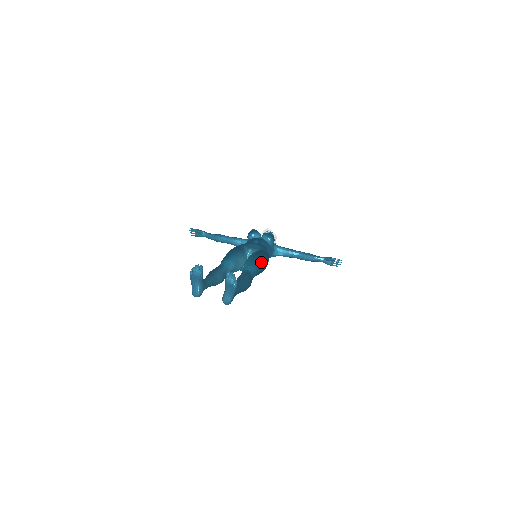
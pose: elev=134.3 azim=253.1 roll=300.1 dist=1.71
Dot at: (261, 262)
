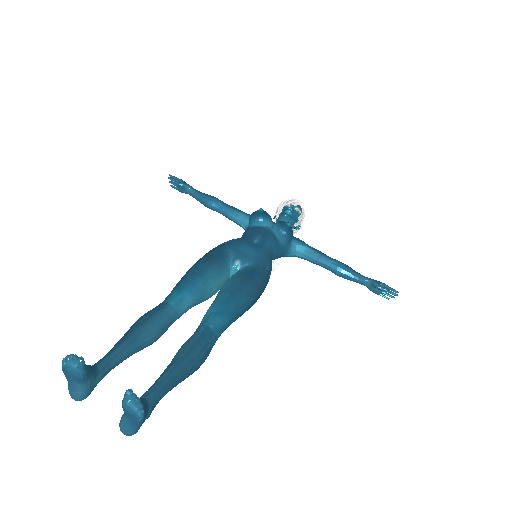
Dot at: (245, 300)
